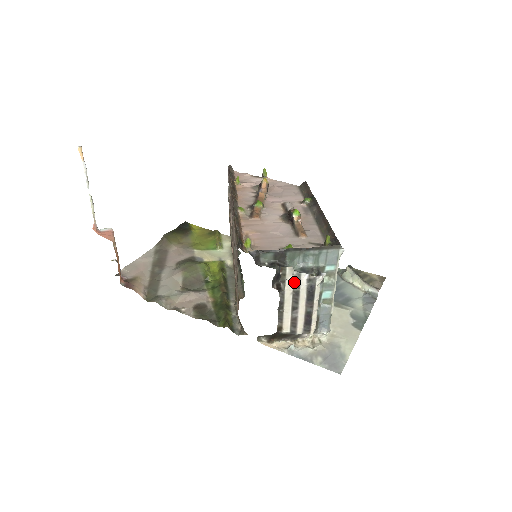
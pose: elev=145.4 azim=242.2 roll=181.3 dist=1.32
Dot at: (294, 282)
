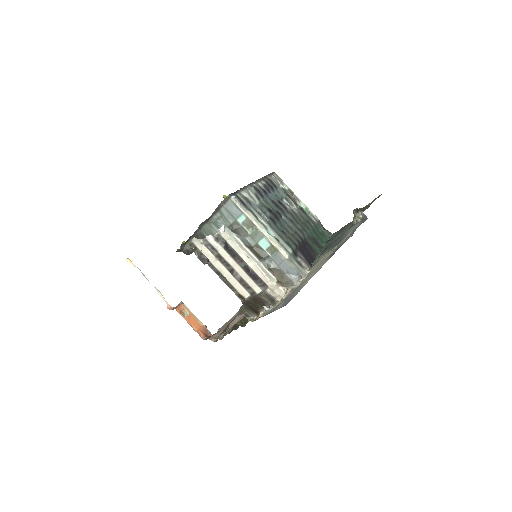
Dot at: (209, 249)
